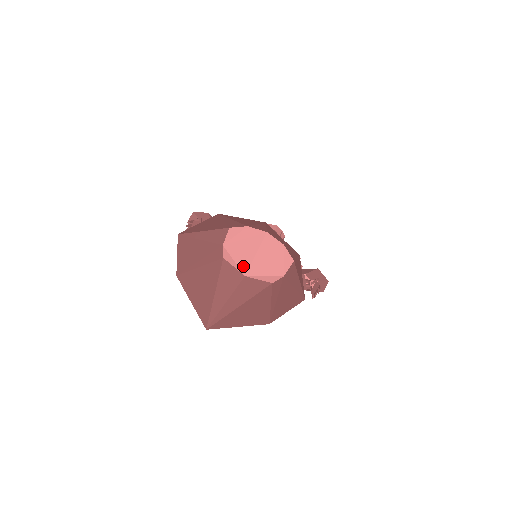
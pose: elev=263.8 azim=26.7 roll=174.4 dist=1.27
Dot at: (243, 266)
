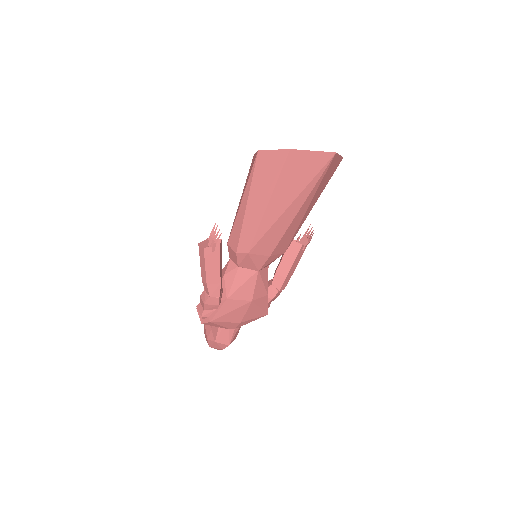
Dot at: occluded
